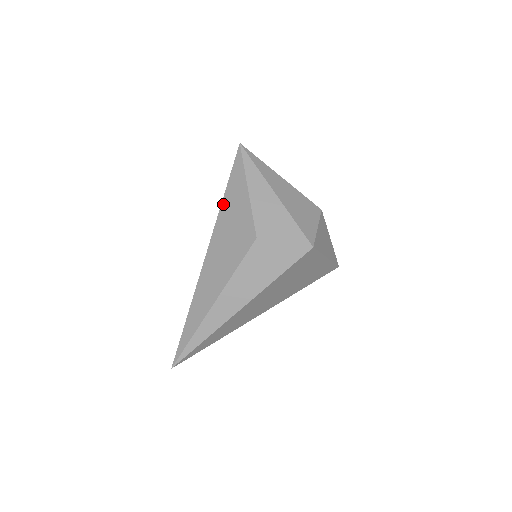
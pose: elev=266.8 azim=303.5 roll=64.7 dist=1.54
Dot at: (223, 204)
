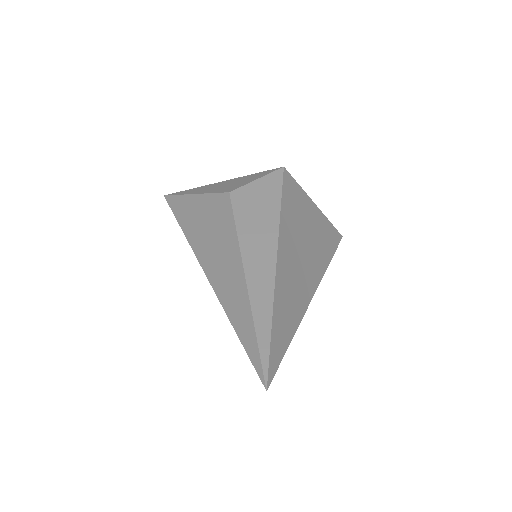
Dot at: (183, 228)
